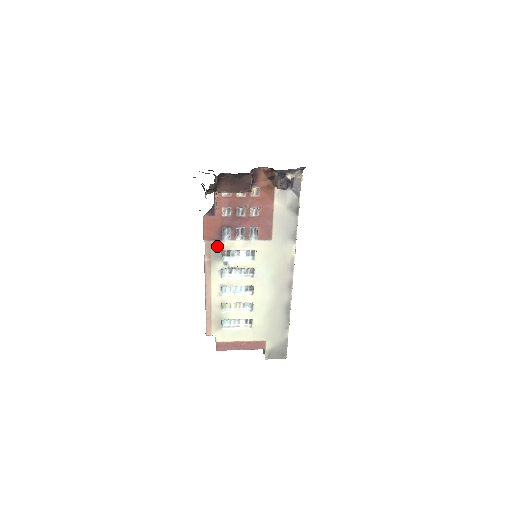
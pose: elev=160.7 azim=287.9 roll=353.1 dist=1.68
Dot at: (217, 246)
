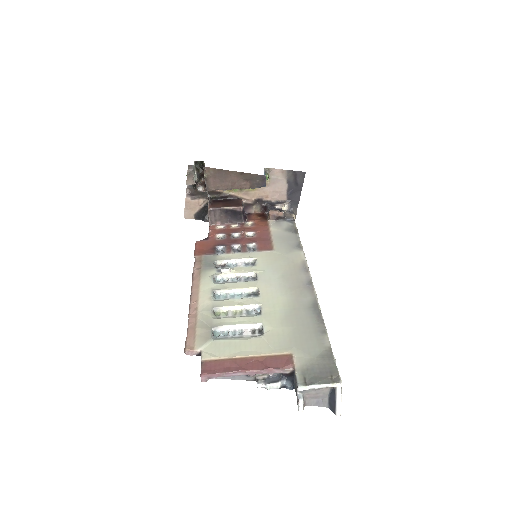
Dot at: (209, 259)
